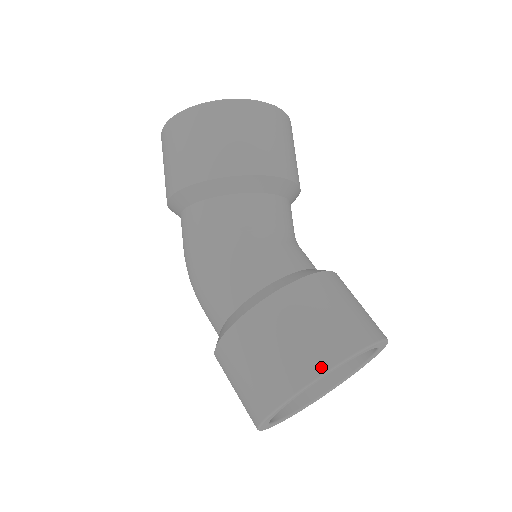
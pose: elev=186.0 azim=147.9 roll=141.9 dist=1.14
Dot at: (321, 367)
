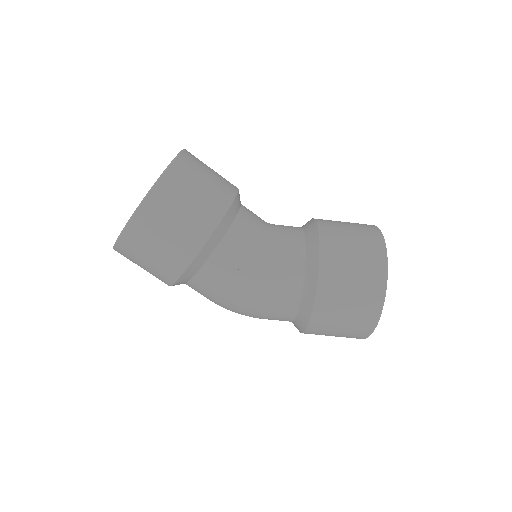
Dot at: (383, 271)
